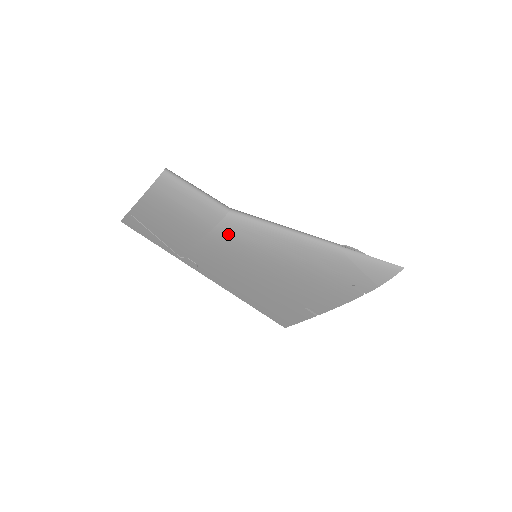
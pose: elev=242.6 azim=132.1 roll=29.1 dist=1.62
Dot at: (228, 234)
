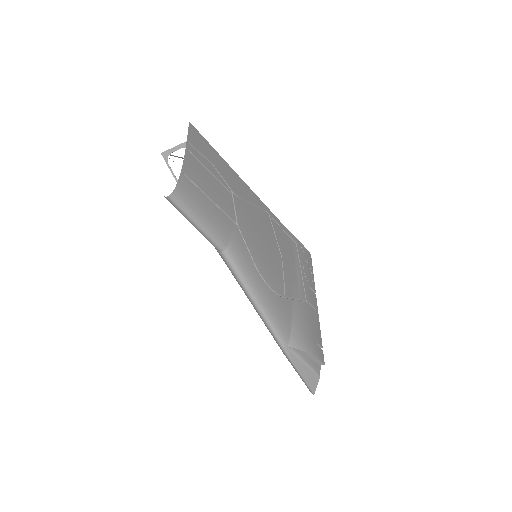
Dot at: occluded
